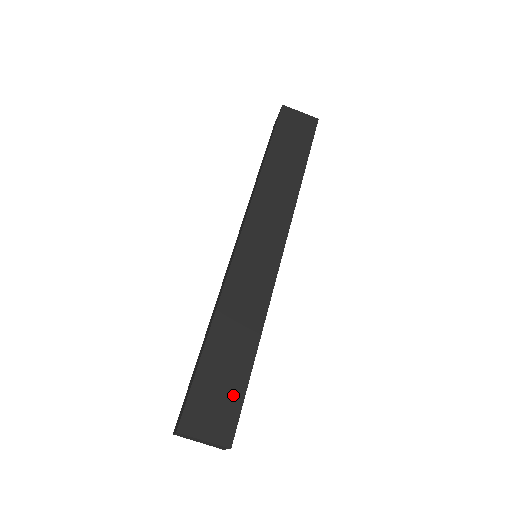
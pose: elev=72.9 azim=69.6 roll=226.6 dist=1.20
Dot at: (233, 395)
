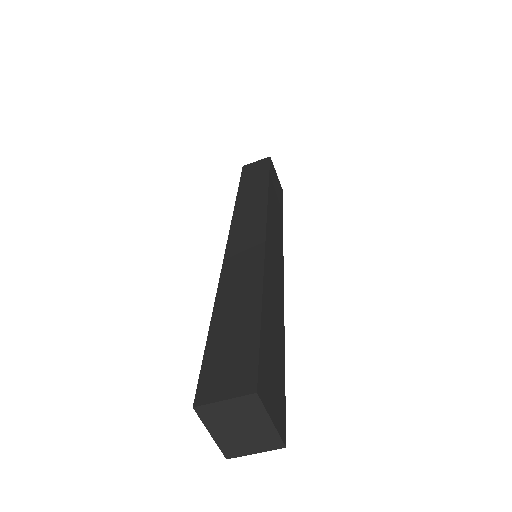
Dot at: (280, 380)
